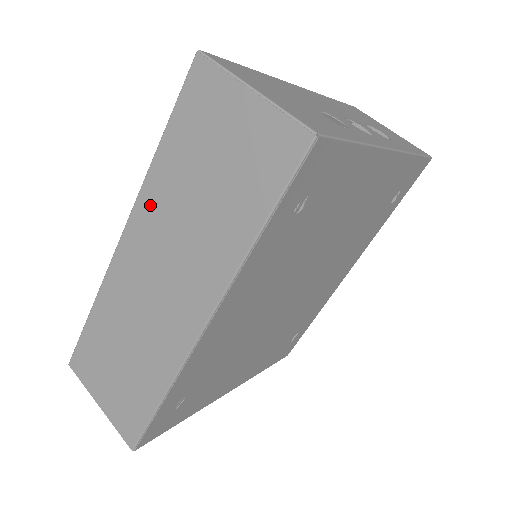
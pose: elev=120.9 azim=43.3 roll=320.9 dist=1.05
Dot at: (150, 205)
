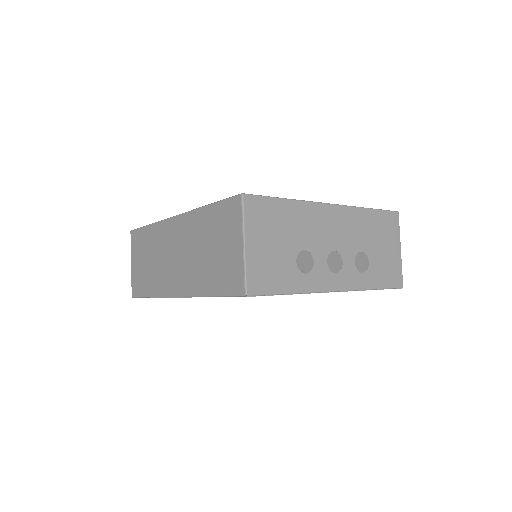
Dot at: (190, 223)
